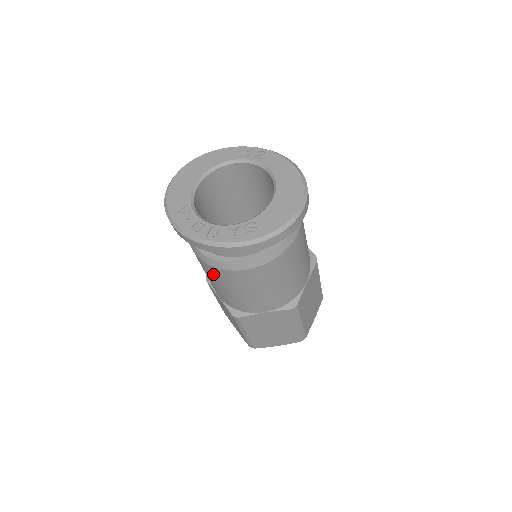
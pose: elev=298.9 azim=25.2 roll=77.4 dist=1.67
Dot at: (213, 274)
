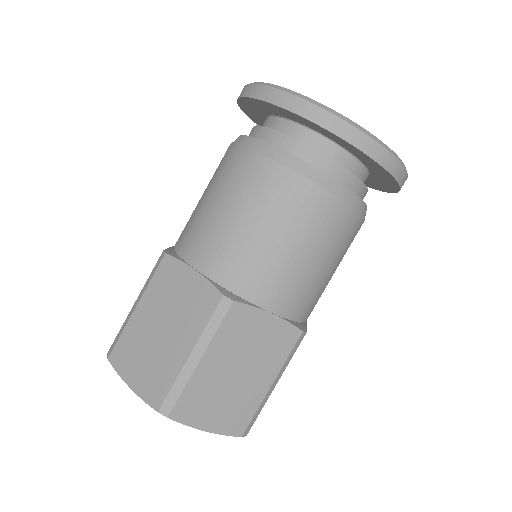
Dot at: (270, 191)
